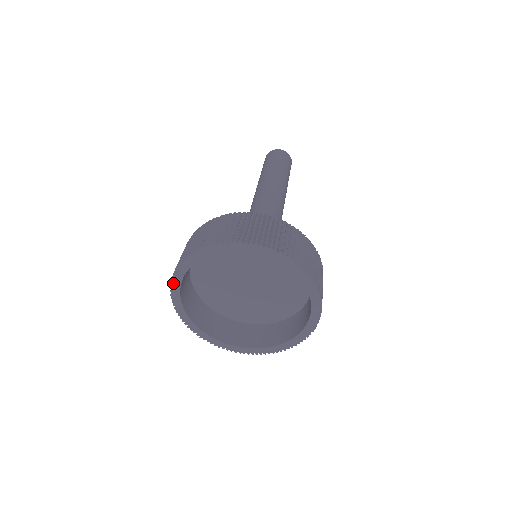
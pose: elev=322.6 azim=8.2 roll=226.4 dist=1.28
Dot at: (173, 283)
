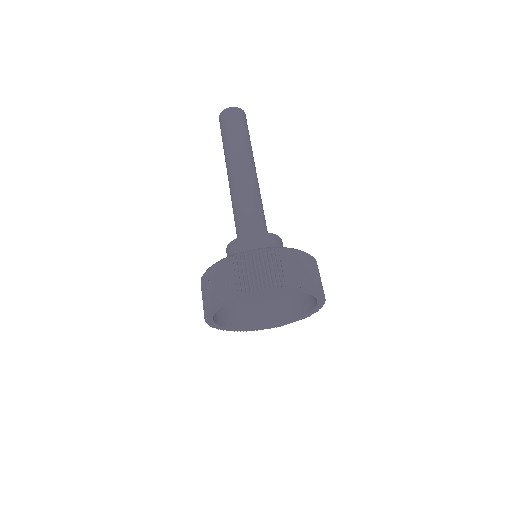
Dot at: (217, 306)
